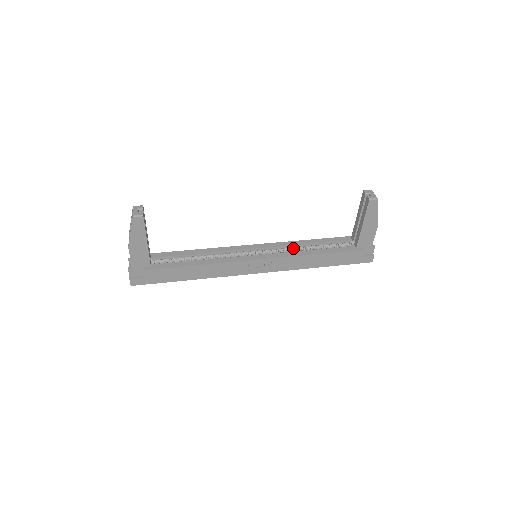
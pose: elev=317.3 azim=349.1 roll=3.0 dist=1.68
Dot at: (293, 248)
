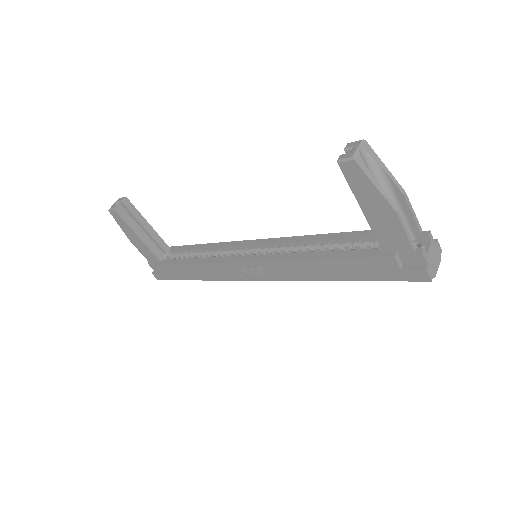
Dot at: (298, 247)
